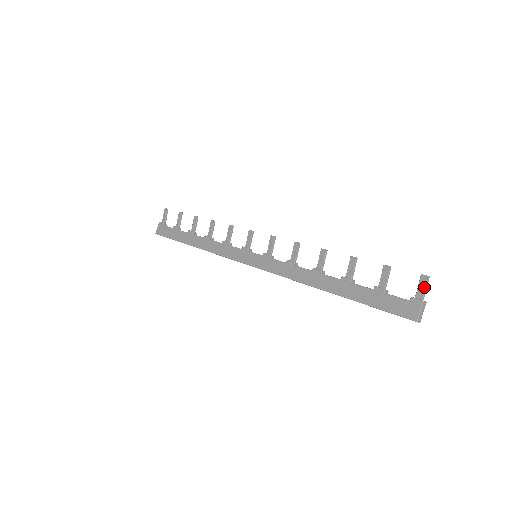
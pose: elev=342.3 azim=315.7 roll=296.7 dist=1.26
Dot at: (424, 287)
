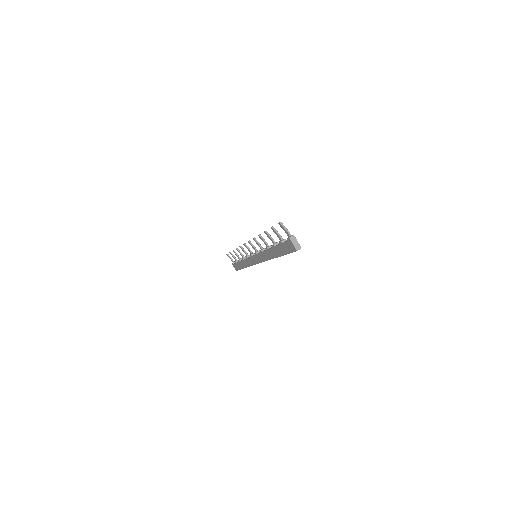
Dot at: (284, 229)
